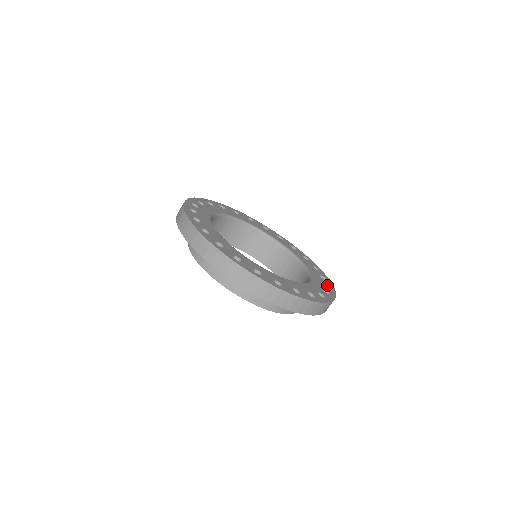
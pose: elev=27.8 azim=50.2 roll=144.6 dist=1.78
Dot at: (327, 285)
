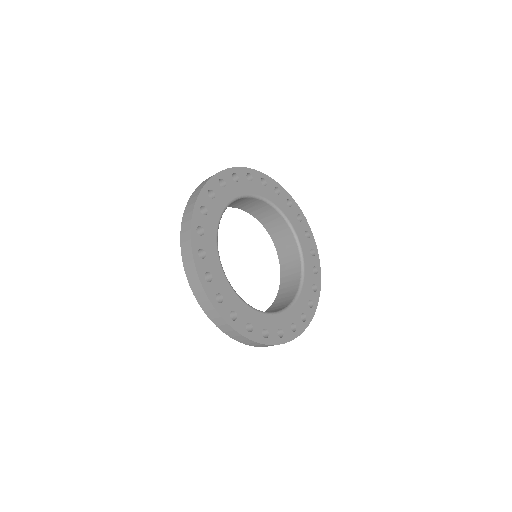
Dot at: (315, 267)
